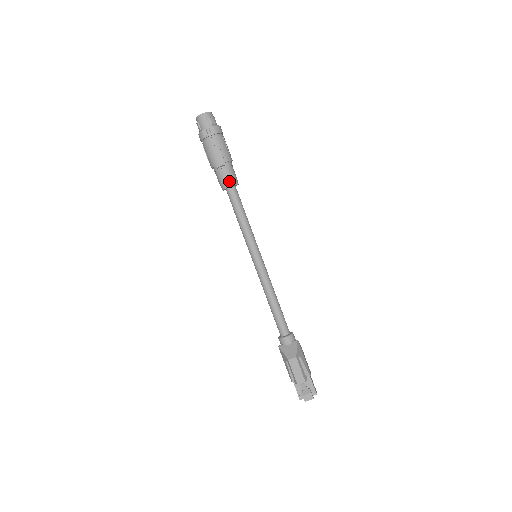
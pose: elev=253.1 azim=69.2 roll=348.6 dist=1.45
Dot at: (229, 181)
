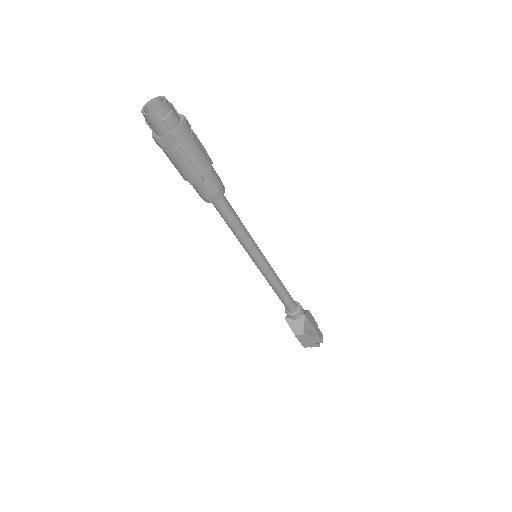
Dot at: (211, 197)
